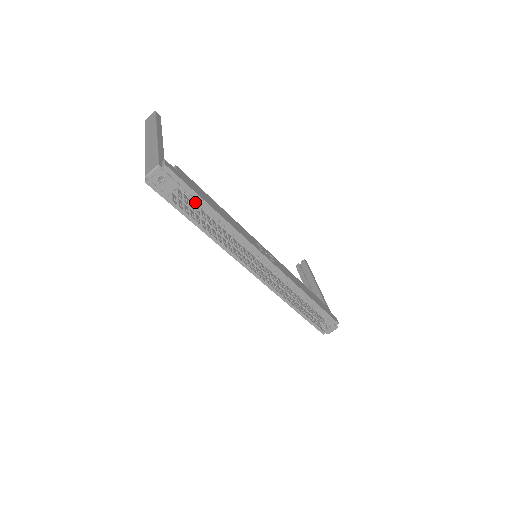
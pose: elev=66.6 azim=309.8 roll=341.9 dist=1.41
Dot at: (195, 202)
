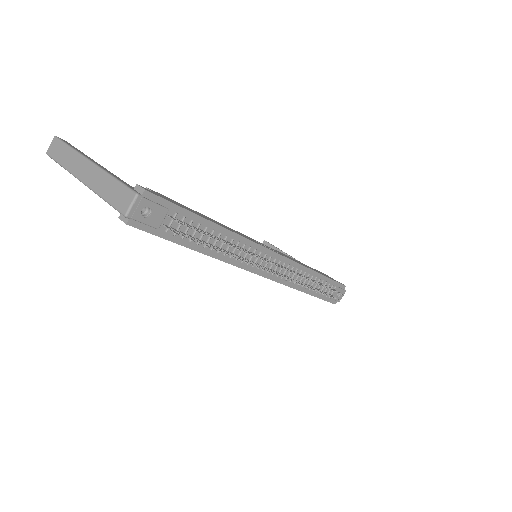
Dot at: (190, 222)
